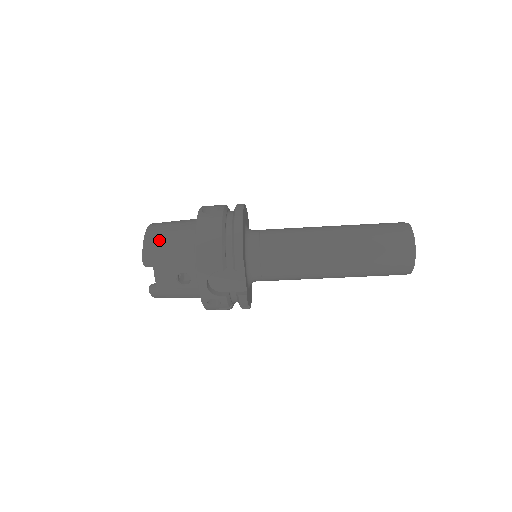
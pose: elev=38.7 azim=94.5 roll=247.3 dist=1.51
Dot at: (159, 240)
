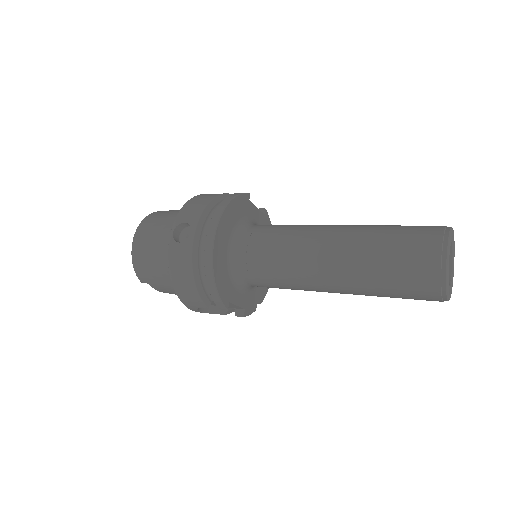
Dot at: (144, 262)
